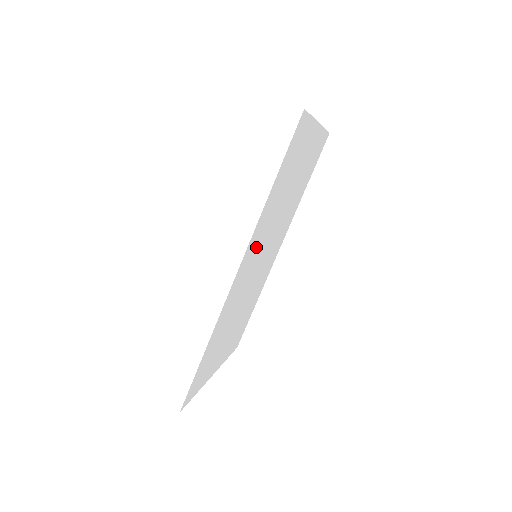
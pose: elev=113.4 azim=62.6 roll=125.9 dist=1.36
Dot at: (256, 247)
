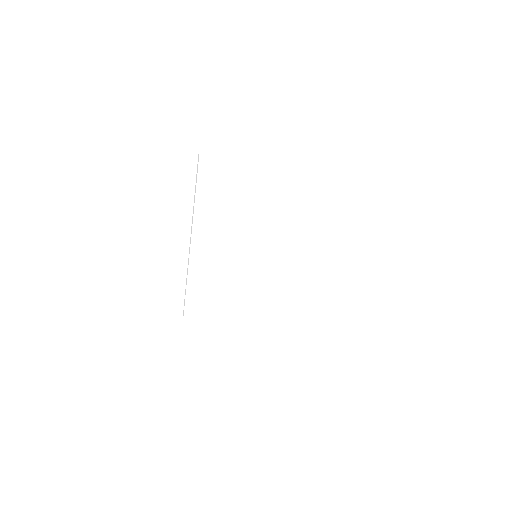
Dot at: (219, 246)
